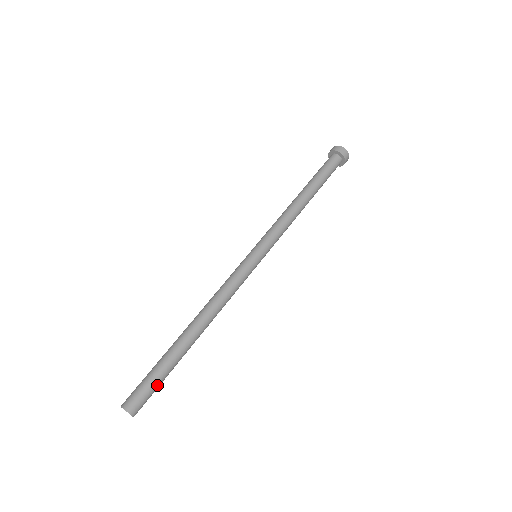
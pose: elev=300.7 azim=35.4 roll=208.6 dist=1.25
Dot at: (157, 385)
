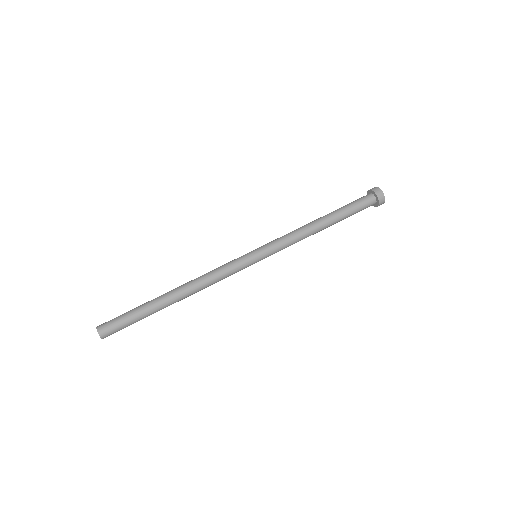
Dot at: (127, 319)
